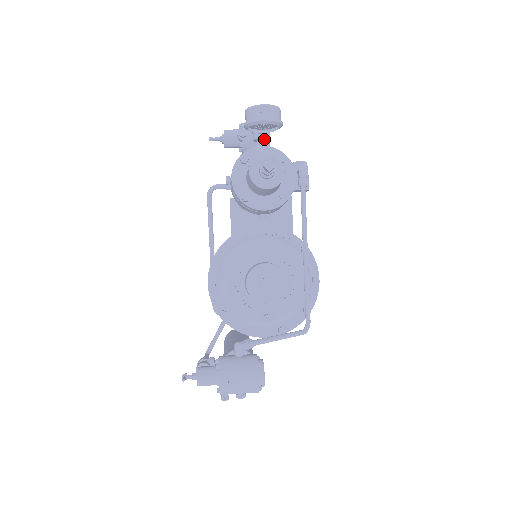
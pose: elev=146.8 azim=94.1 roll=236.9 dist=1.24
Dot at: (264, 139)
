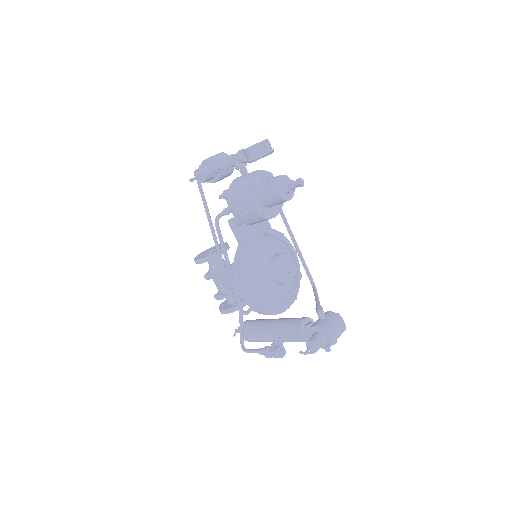
Dot at: occluded
